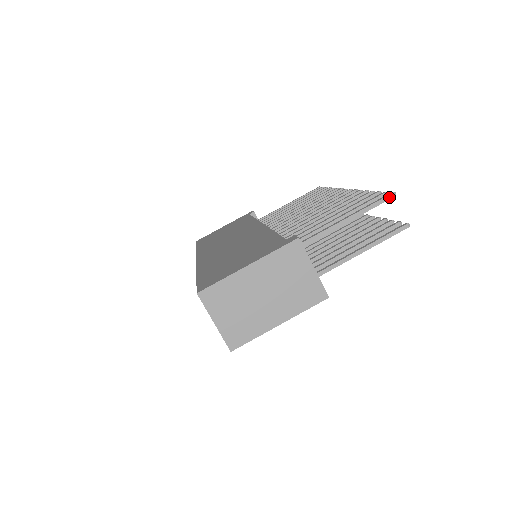
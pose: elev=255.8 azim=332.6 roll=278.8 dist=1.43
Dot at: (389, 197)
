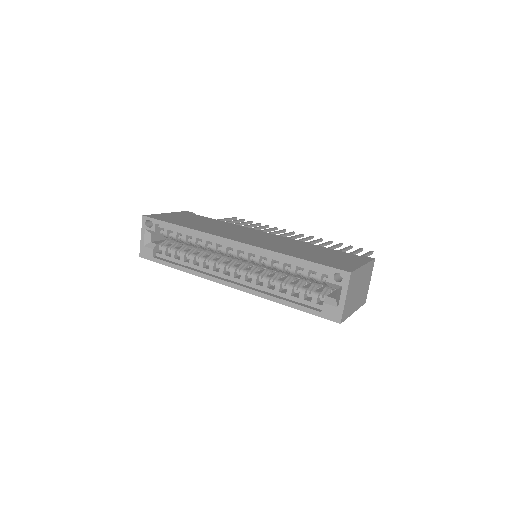
Dot at: (372, 253)
